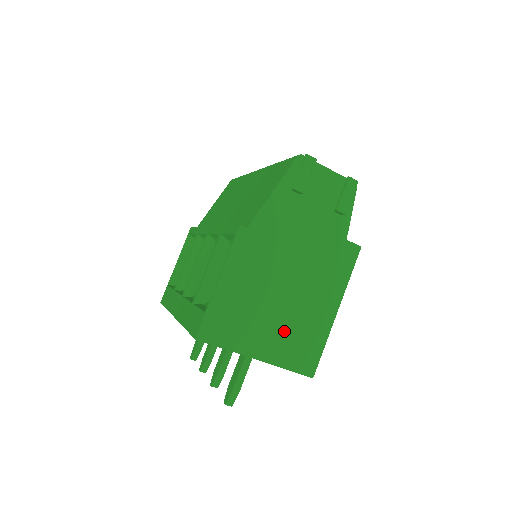
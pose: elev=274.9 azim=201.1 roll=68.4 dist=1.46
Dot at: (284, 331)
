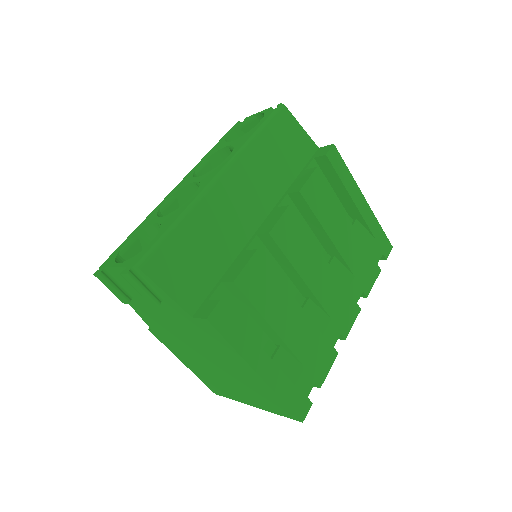
Dot at: (245, 390)
